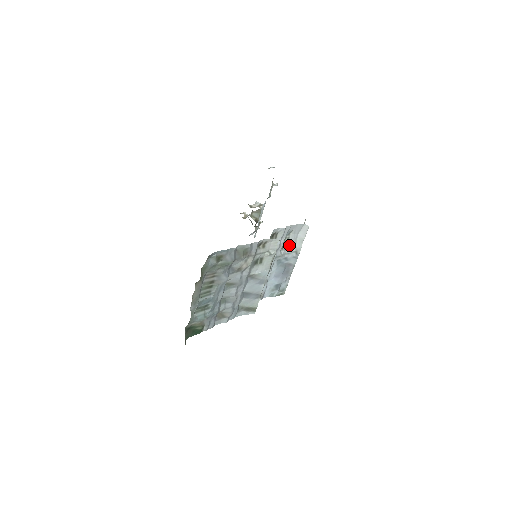
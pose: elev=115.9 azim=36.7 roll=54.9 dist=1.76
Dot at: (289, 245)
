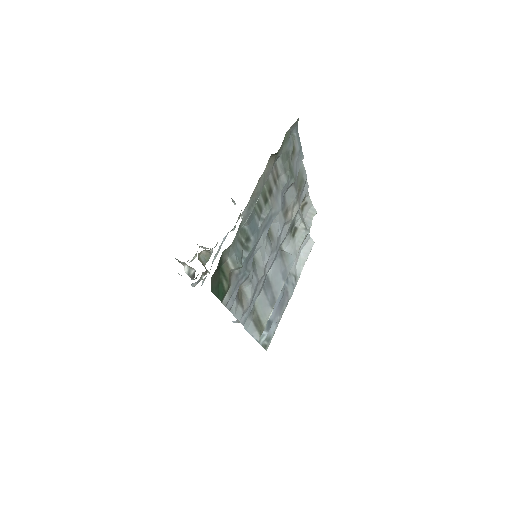
Dot at: occluded
